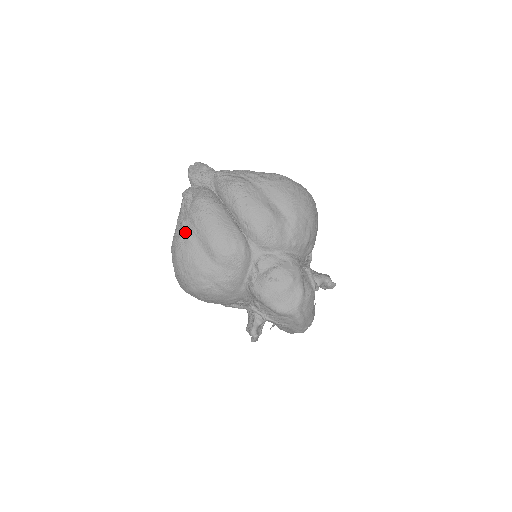
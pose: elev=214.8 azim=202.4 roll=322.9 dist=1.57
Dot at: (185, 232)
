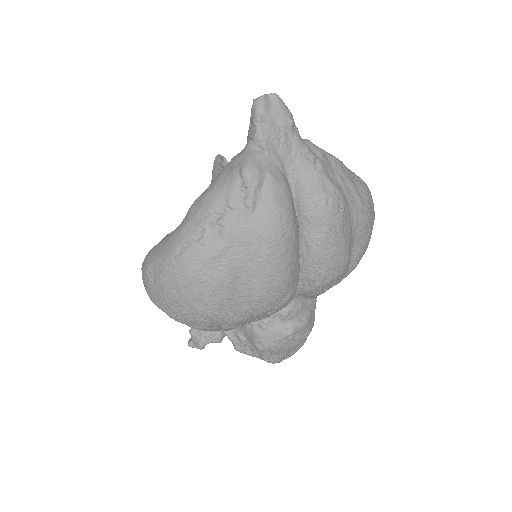
Dot at: (226, 253)
